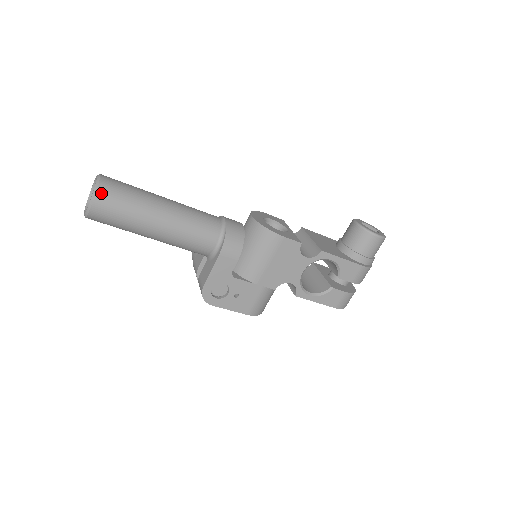
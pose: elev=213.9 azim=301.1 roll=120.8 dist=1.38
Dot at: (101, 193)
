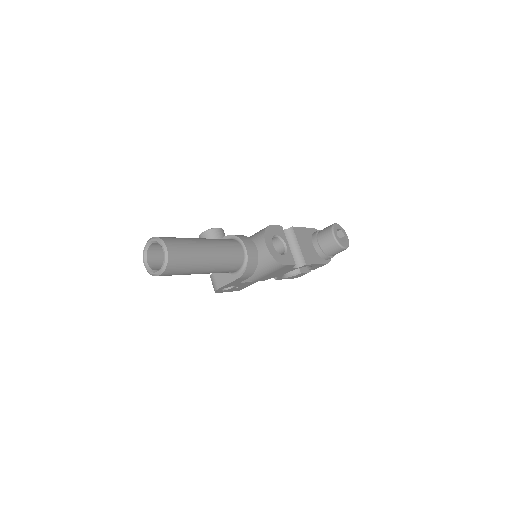
Dot at: (169, 267)
